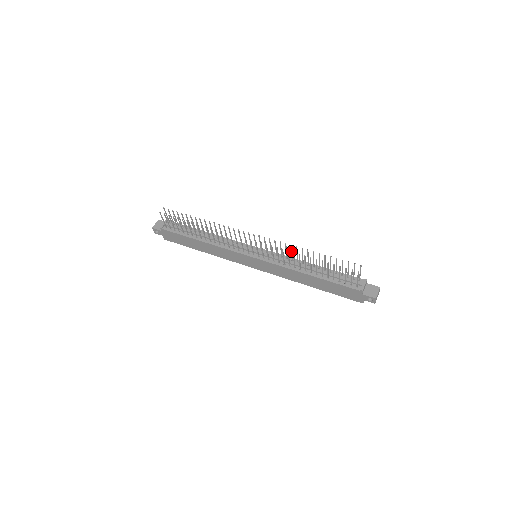
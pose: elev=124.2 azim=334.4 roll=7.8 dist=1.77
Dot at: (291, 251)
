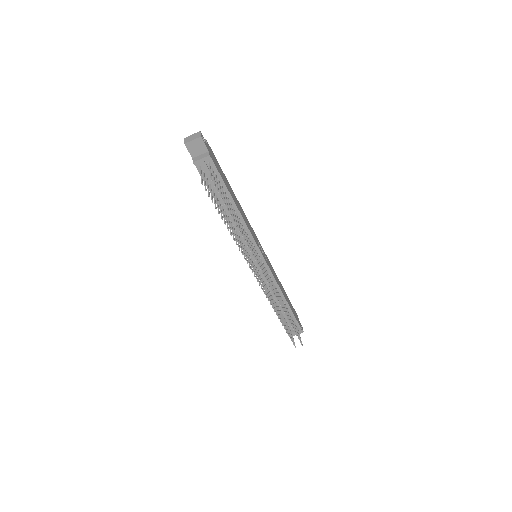
Dot at: (278, 298)
